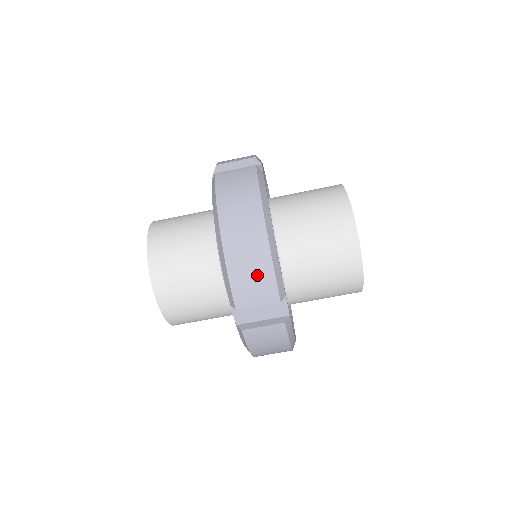
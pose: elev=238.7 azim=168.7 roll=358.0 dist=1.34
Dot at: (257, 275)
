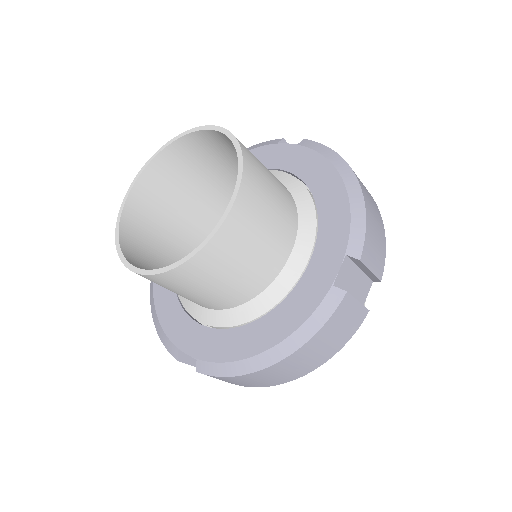
Dot at: (379, 238)
